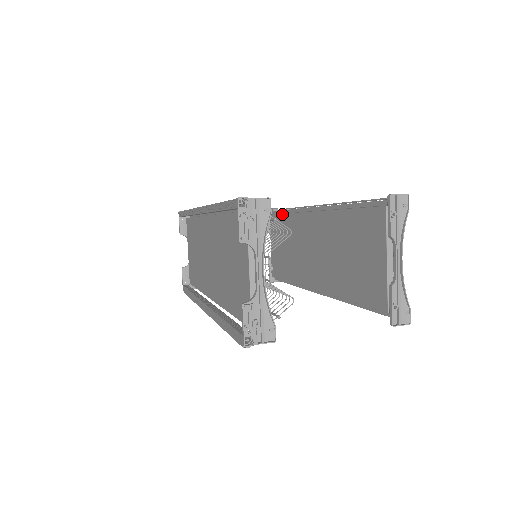
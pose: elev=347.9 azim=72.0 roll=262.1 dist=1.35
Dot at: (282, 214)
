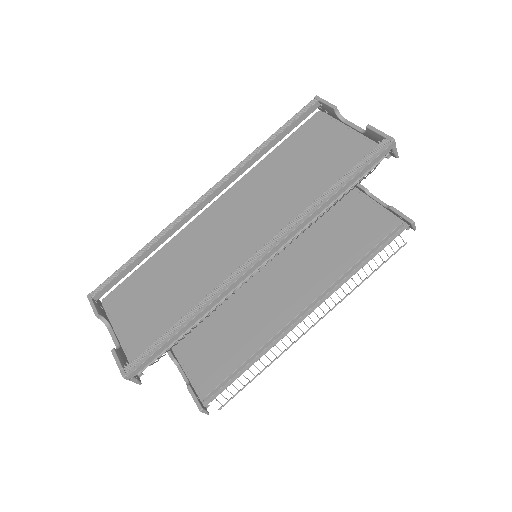
Dot at: occluded
